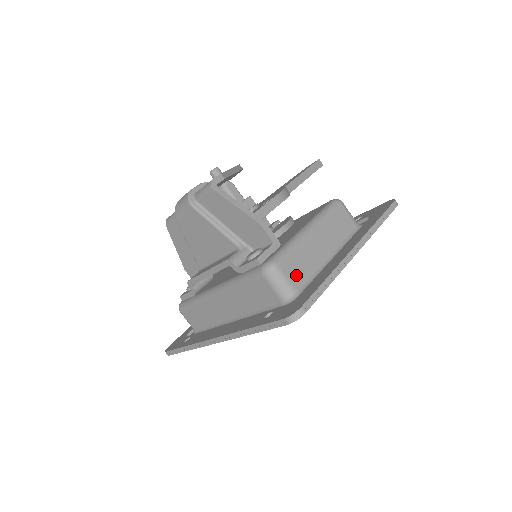
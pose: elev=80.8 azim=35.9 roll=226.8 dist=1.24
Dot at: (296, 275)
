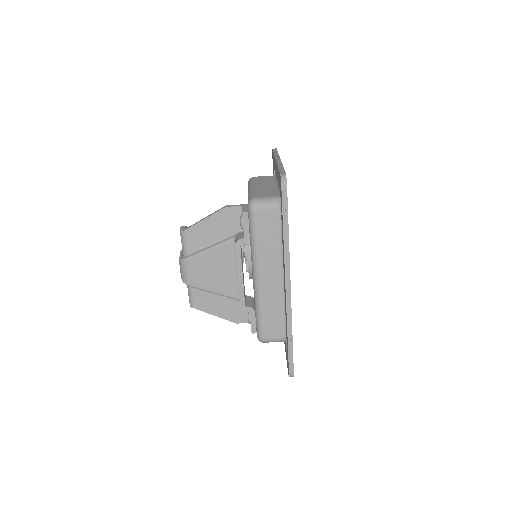
Dot at: (269, 195)
